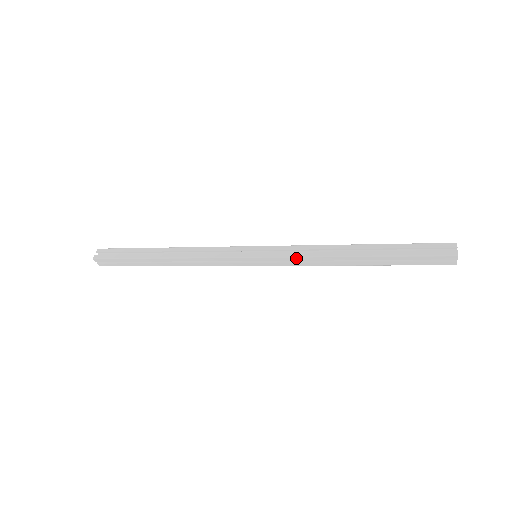
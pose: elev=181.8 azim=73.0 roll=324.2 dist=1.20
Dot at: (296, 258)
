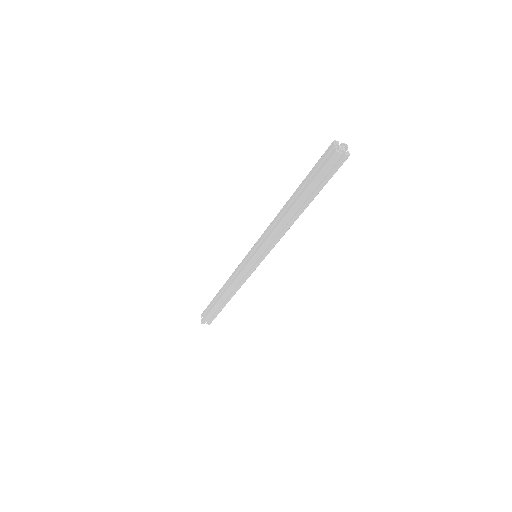
Dot at: (268, 241)
